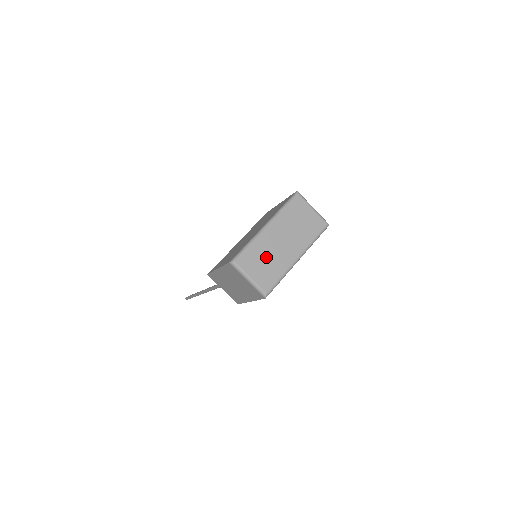
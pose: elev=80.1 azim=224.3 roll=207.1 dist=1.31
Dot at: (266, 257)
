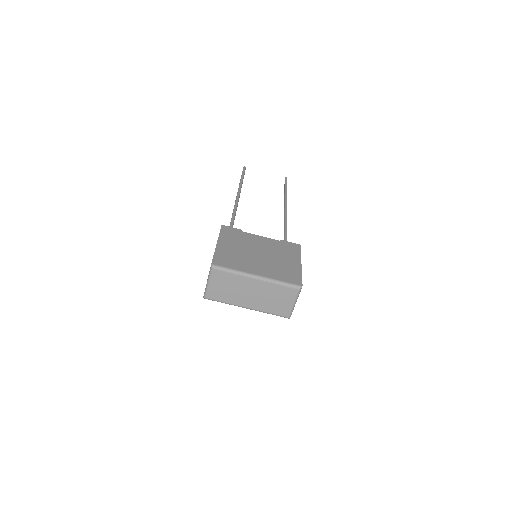
Dot at: (232, 287)
